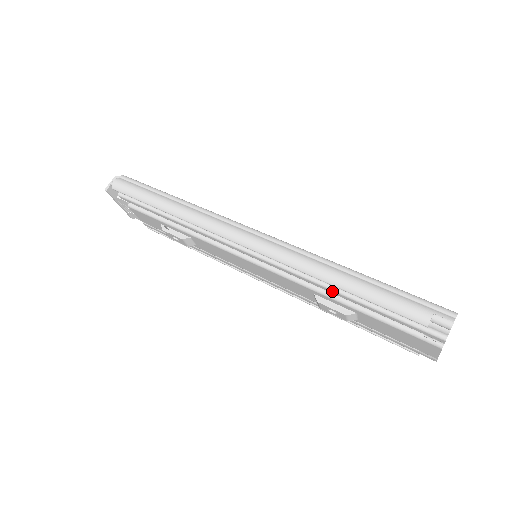
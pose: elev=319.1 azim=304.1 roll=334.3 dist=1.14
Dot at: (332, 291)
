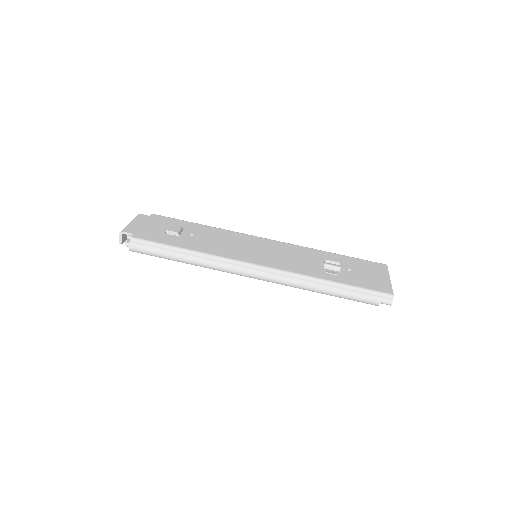
Dot at: occluded
